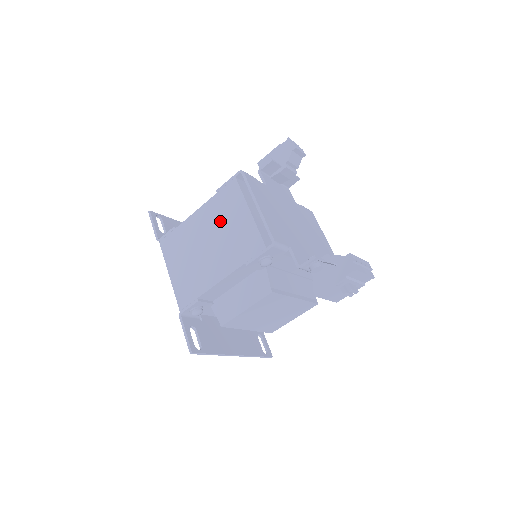
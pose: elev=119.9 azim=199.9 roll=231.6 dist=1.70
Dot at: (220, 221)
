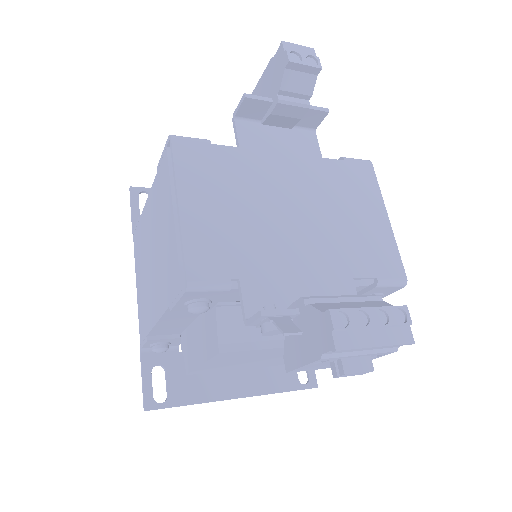
Dot at: (157, 223)
